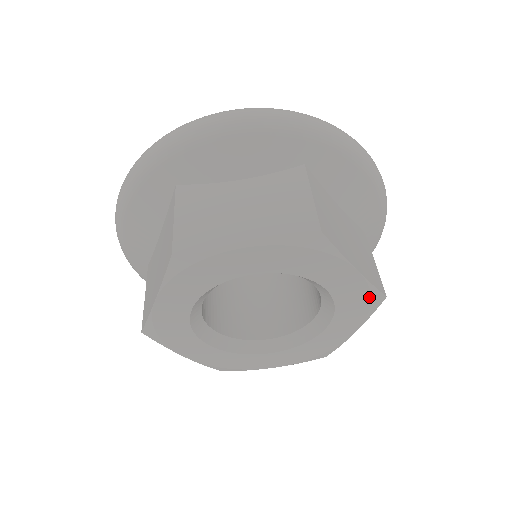
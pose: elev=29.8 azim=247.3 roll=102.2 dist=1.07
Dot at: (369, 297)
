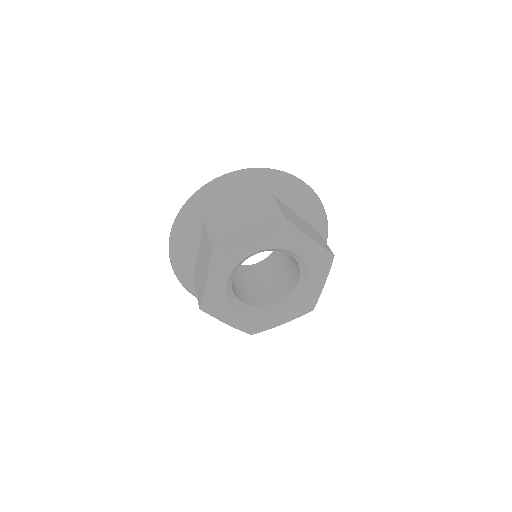
Dot at: (324, 256)
